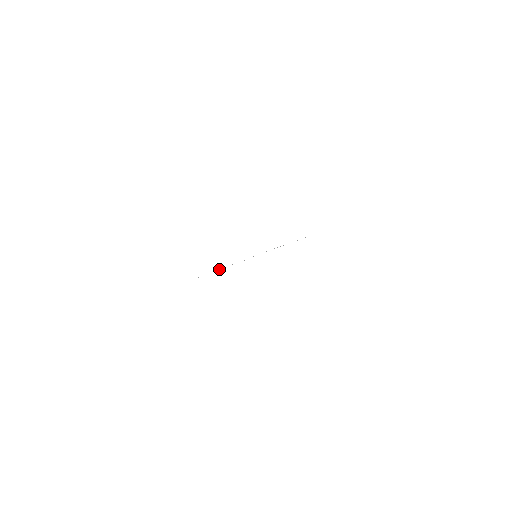
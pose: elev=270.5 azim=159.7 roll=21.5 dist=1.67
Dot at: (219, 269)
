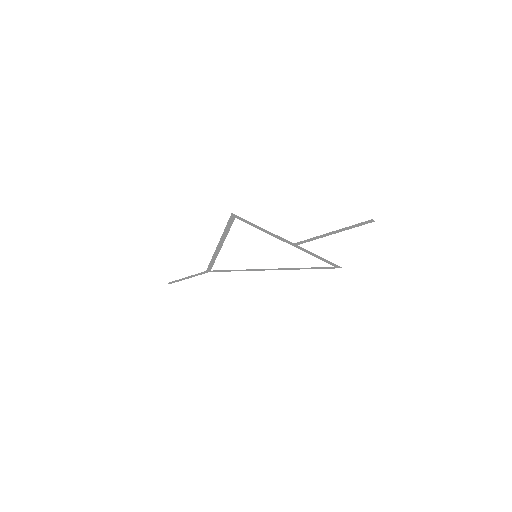
Dot at: (214, 259)
